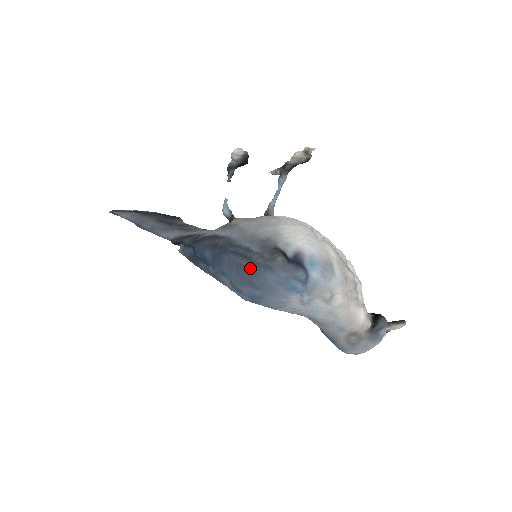
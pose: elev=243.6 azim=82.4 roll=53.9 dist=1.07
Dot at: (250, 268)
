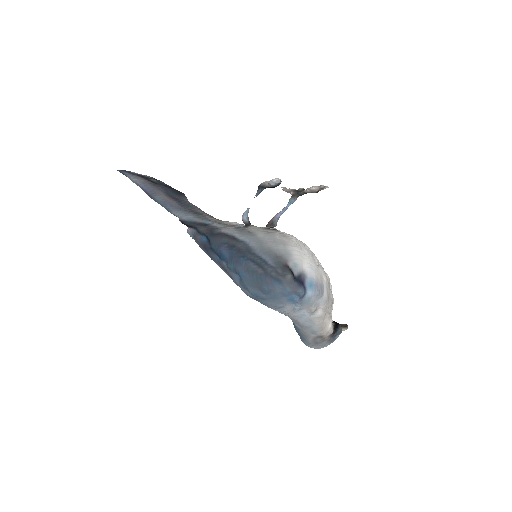
Dot at: (264, 277)
